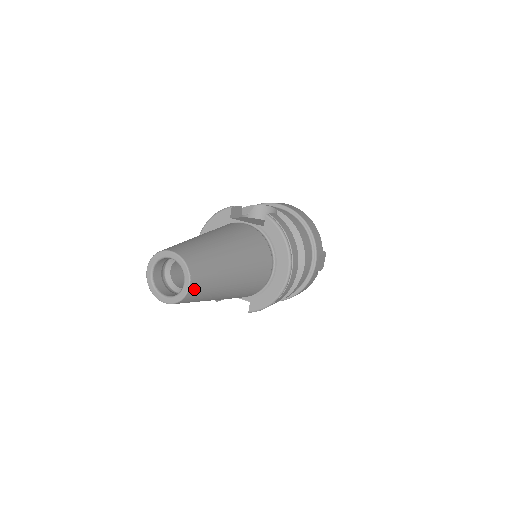
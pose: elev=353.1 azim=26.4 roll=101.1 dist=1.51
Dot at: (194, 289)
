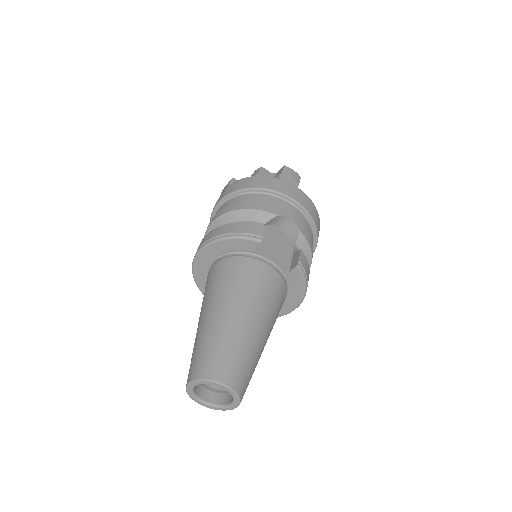
Dot at: occluded
